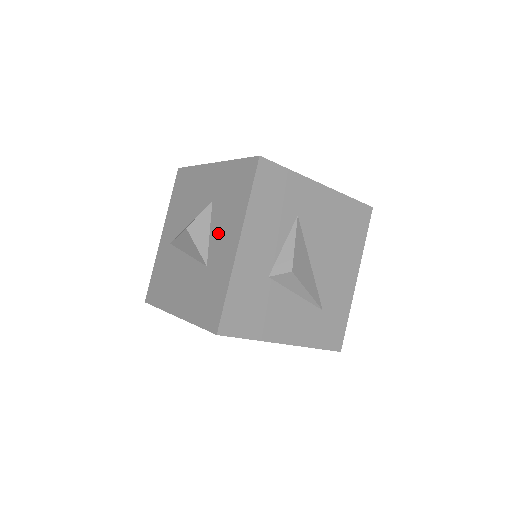
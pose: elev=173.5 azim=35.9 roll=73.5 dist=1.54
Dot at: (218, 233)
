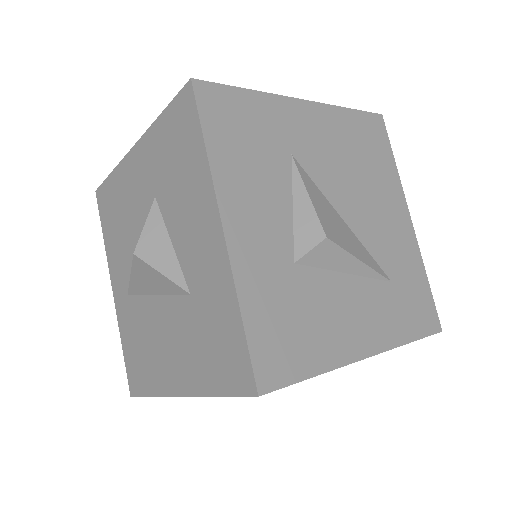
Dot at: (184, 235)
